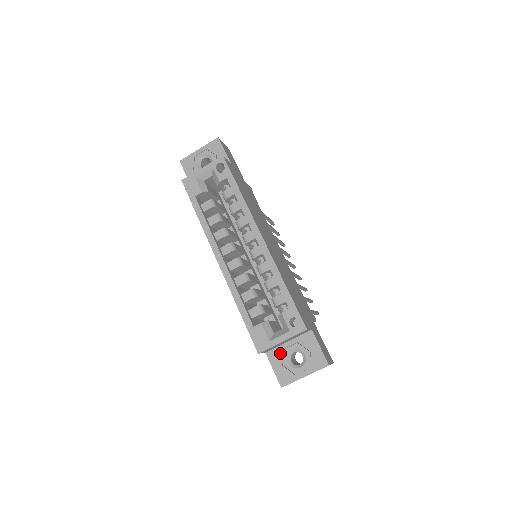
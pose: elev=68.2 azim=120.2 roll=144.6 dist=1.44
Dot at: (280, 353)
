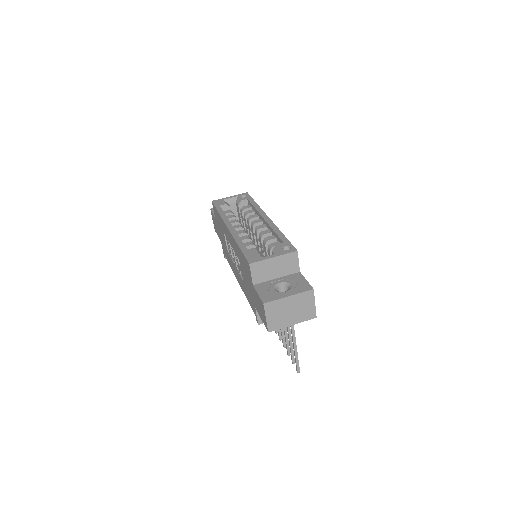
Dot at: (267, 284)
